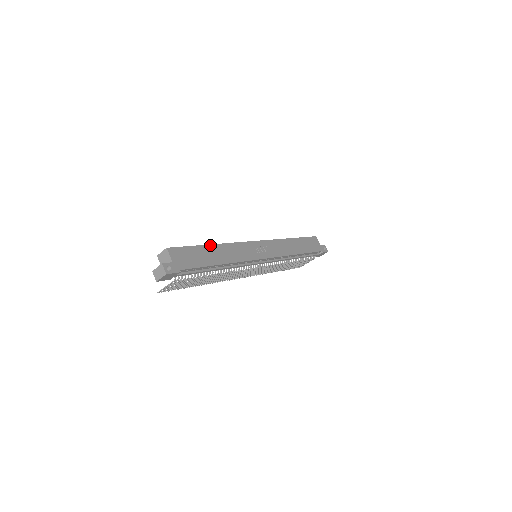
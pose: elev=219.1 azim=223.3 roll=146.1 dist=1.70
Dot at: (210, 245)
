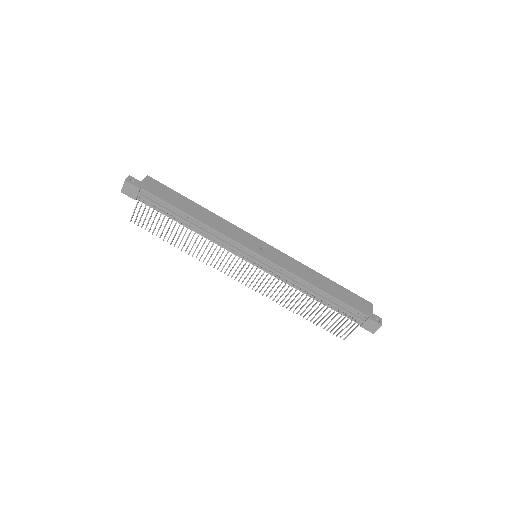
Dot at: (197, 204)
